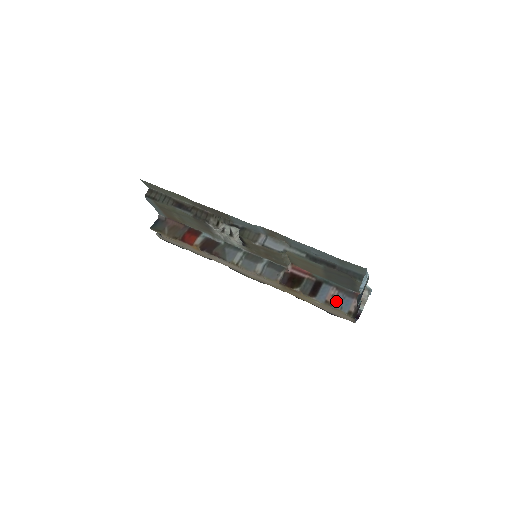
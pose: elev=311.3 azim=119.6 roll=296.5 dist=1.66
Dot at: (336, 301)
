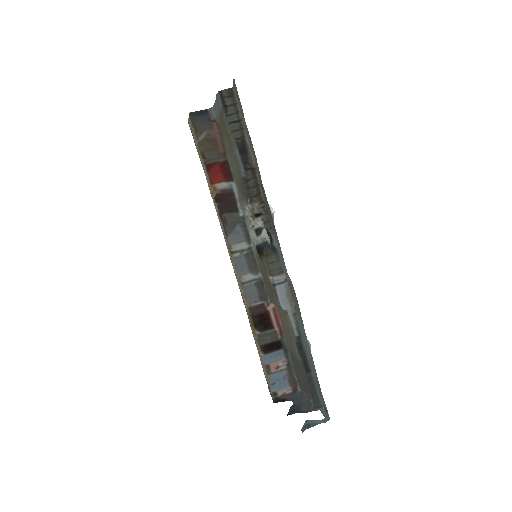
Dot at: (276, 374)
